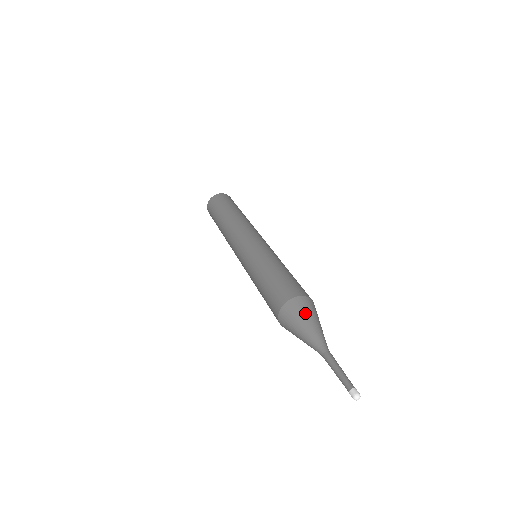
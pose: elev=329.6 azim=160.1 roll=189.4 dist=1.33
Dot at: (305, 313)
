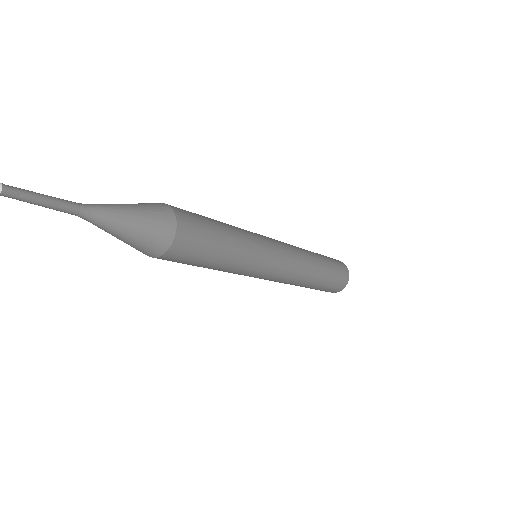
Dot at: occluded
